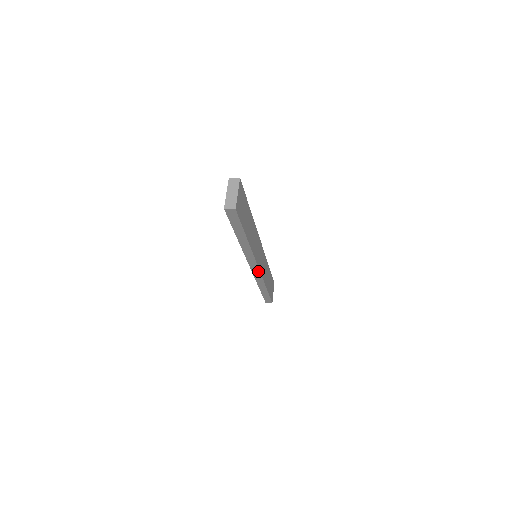
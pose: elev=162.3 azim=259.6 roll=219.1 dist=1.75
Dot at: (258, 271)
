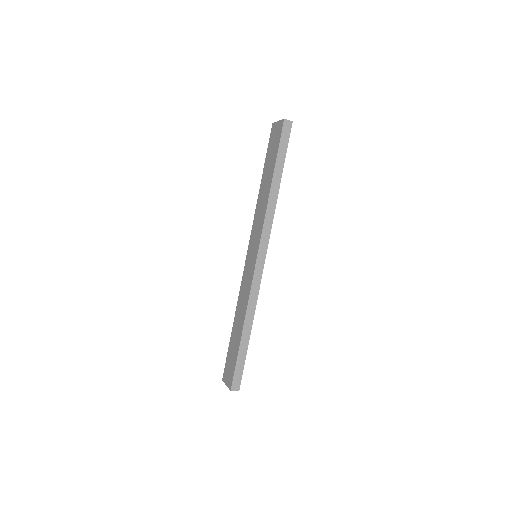
Dot at: (262, 267)
